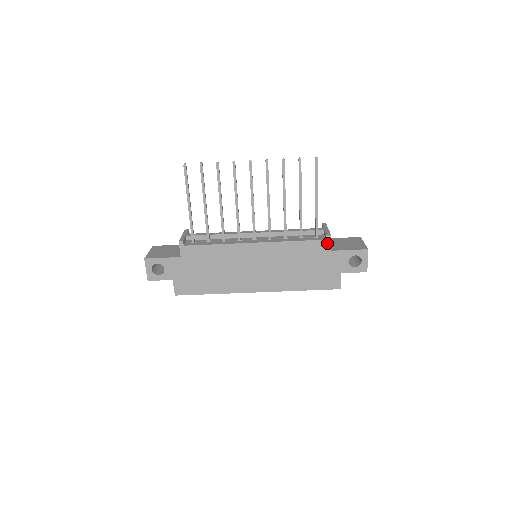
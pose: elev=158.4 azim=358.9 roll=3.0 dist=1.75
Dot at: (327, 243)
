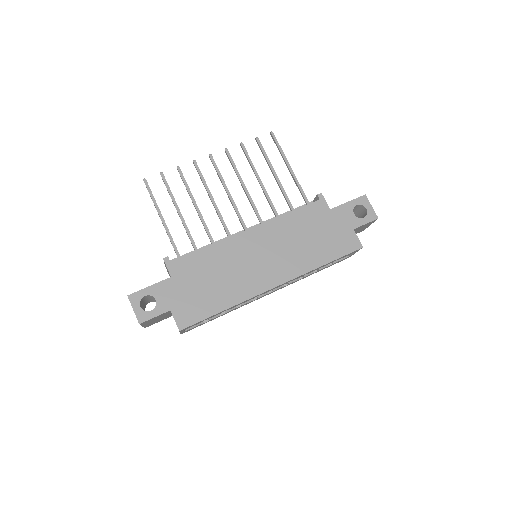
Dot at: (322, 203)
